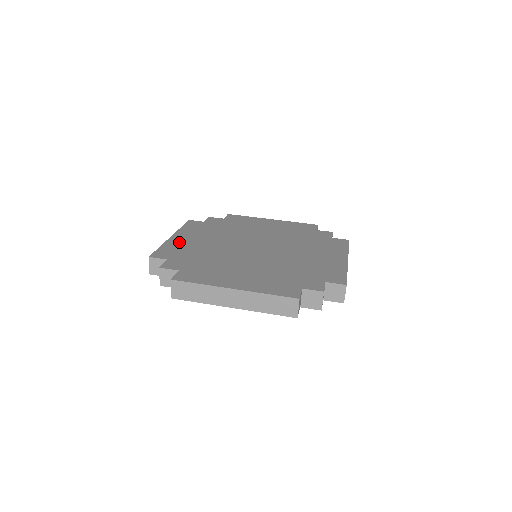
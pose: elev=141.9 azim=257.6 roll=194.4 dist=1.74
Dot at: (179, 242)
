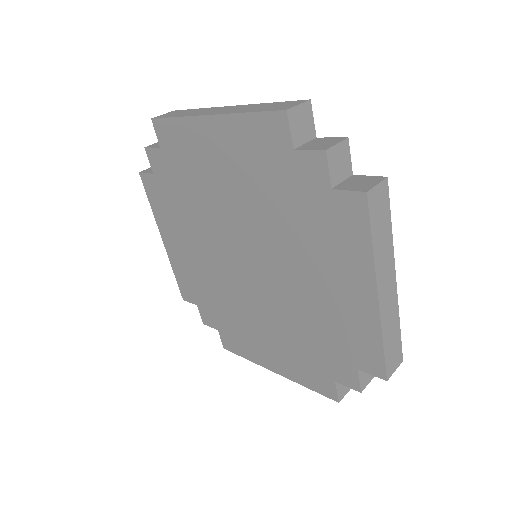
Dot at: occluded
